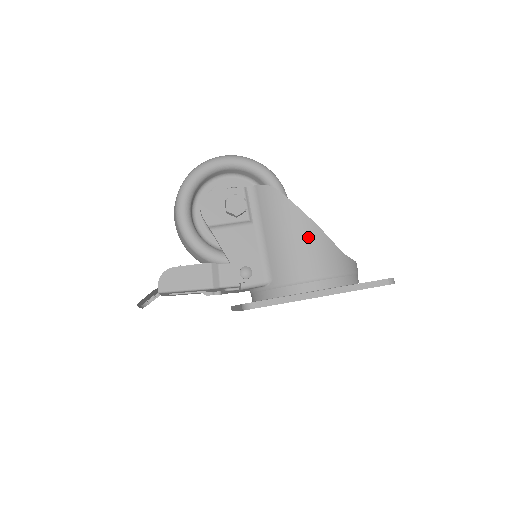
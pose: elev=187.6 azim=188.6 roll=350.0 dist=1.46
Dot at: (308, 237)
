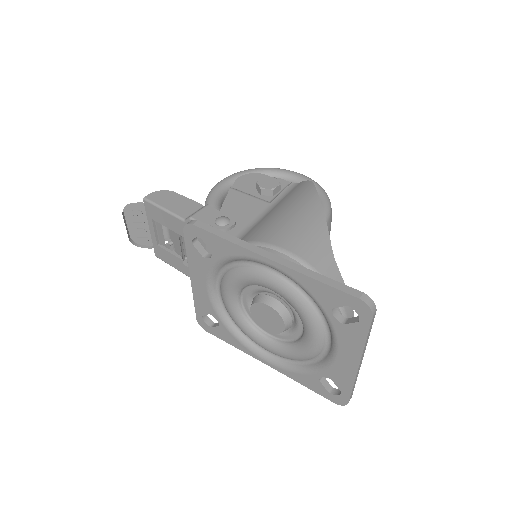
Dot at: (306, 218)
